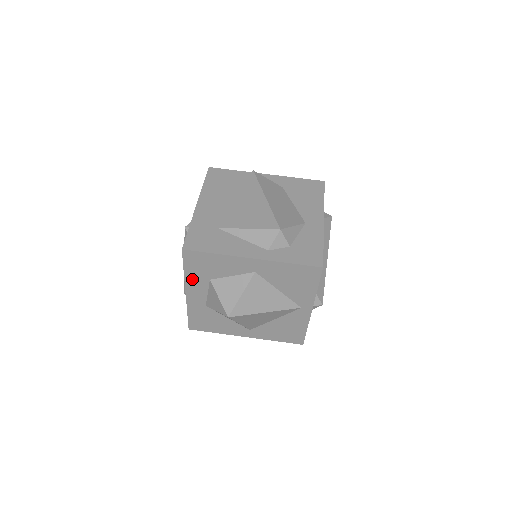
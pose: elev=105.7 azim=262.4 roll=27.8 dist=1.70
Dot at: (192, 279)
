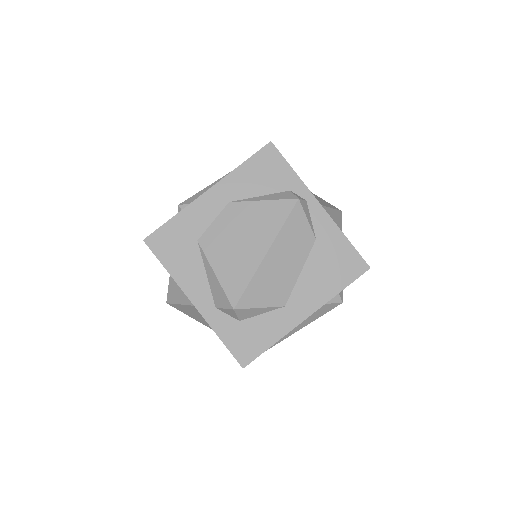
Dot at: occluded
